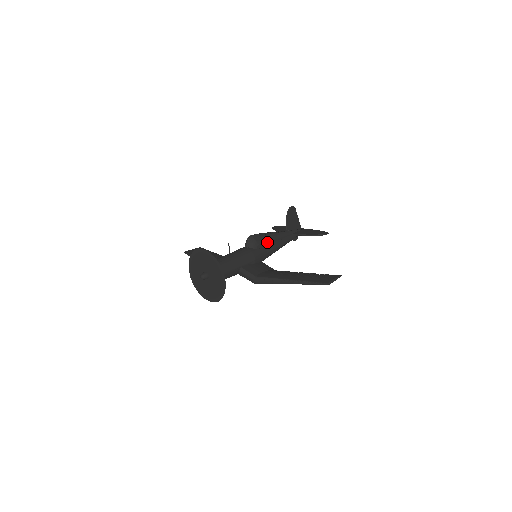
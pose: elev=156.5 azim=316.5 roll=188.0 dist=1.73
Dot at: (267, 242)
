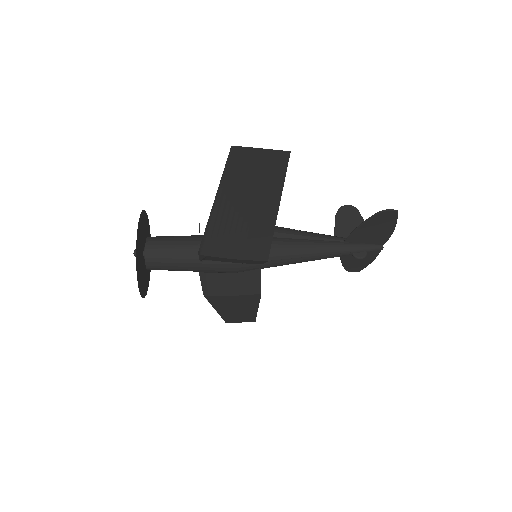
Dot at: (275, 233)
